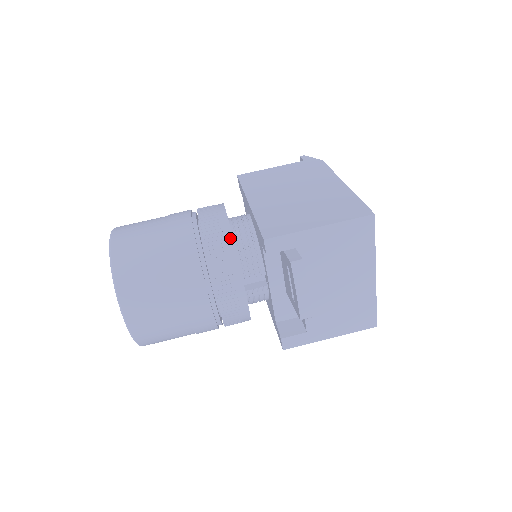
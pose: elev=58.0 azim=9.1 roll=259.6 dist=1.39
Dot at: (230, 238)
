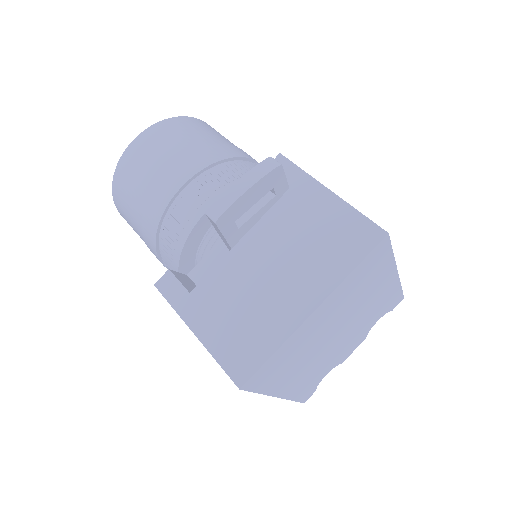
Dot at: occluded
